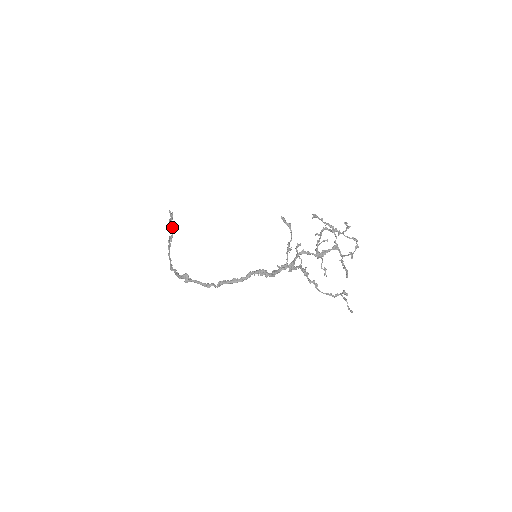
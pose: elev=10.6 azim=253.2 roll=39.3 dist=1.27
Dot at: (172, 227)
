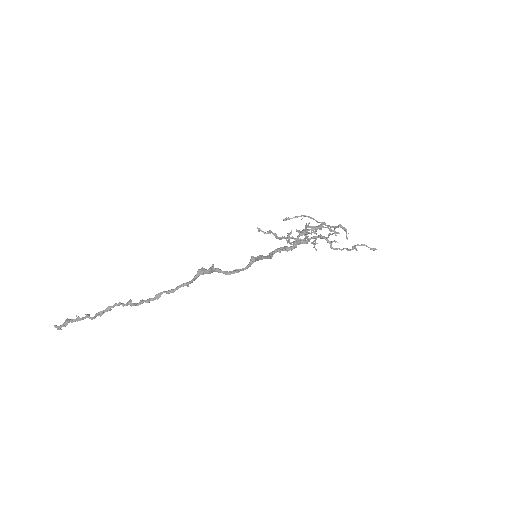
Dot at: (88, 315)
